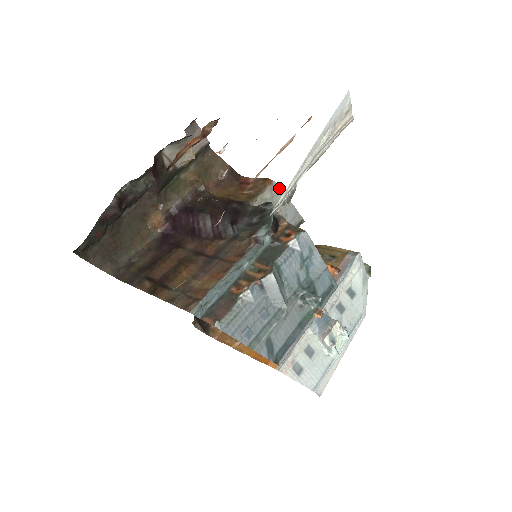
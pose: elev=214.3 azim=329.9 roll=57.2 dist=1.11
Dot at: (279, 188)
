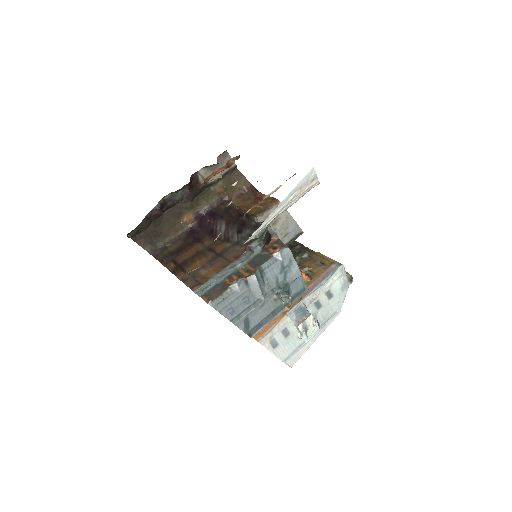
Dot at: occluded
